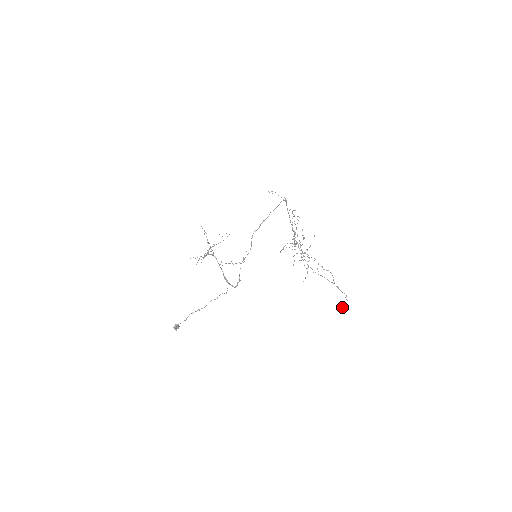
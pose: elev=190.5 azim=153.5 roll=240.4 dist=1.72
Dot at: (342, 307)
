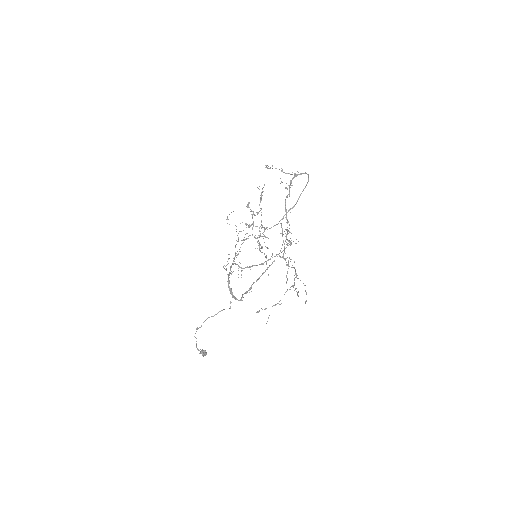
Dot at: (257, 311)
